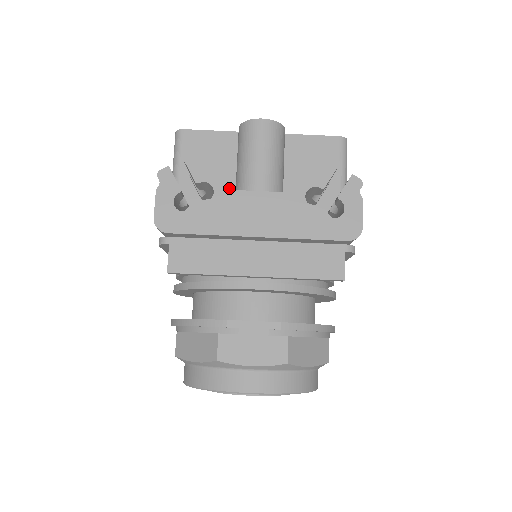
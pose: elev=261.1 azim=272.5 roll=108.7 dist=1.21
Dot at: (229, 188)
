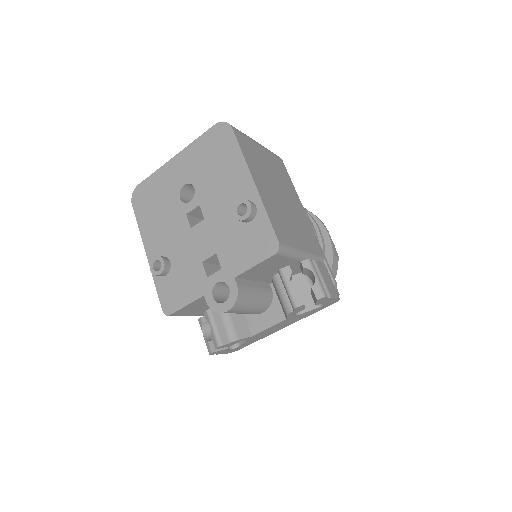
Dot at: occluded
